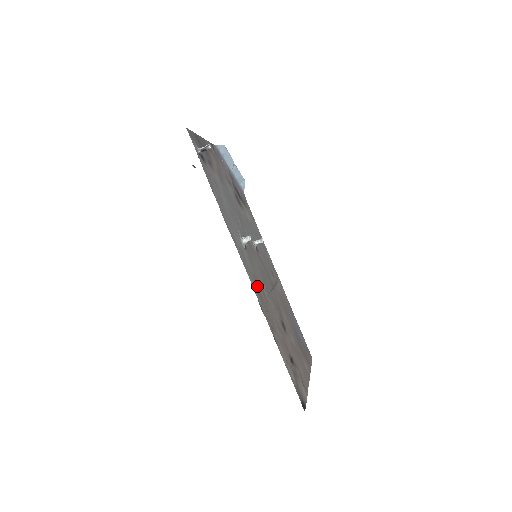
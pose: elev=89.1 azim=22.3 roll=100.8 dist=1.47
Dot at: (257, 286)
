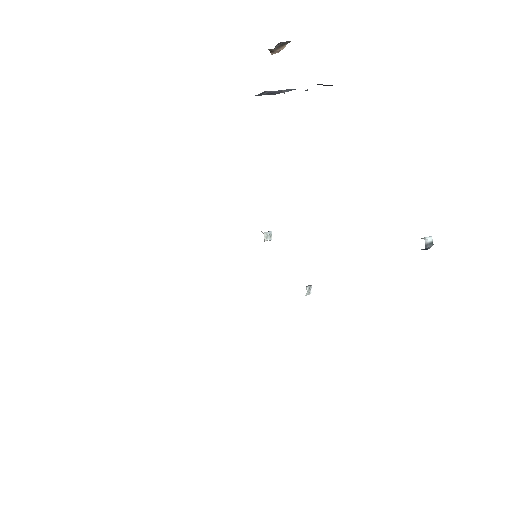
Dot at: occluded
